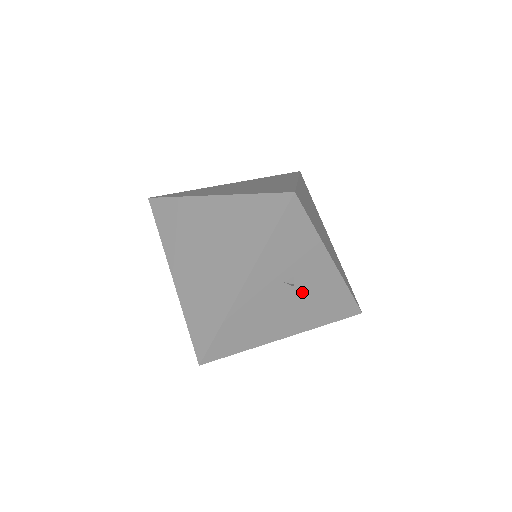
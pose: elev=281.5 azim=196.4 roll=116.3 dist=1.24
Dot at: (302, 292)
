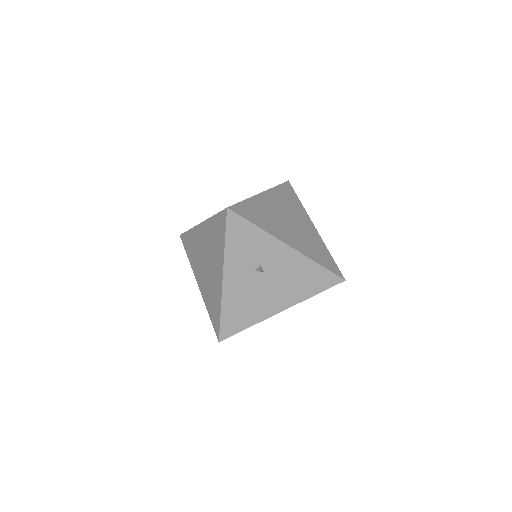
Dot at: (275, 275)
